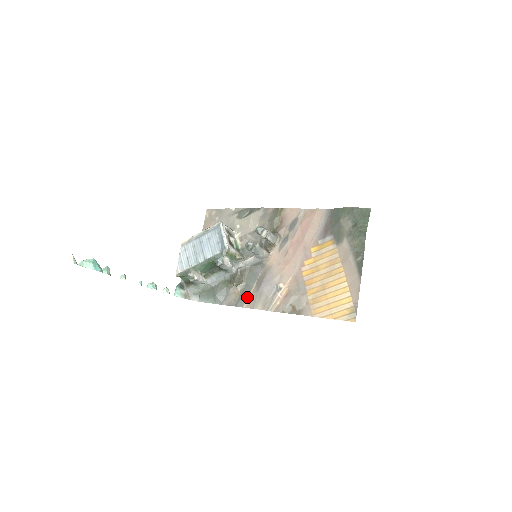
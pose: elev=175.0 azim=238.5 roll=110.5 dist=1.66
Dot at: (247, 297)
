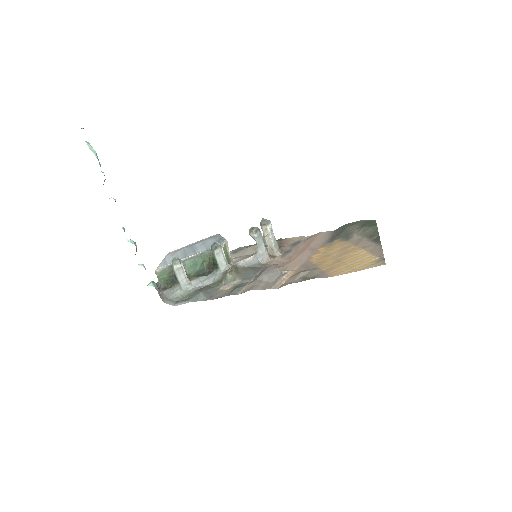
Dot at: (242, 287)
